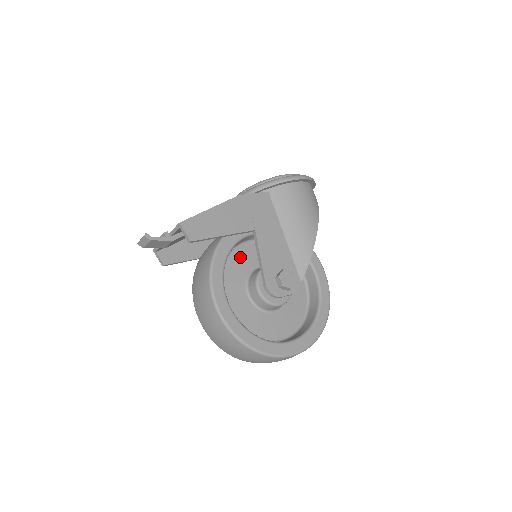
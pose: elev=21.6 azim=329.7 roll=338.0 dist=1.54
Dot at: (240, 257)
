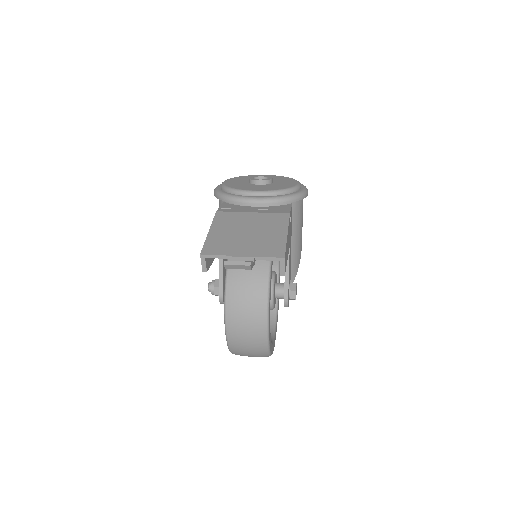
Dot at: occluded
